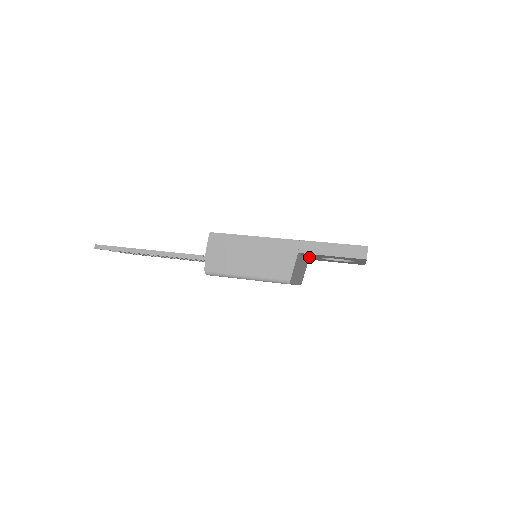
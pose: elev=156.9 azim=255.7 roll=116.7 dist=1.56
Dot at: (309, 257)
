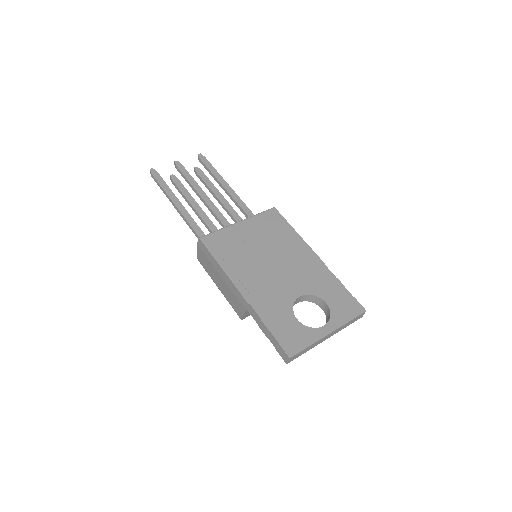
Dot at: occluded
